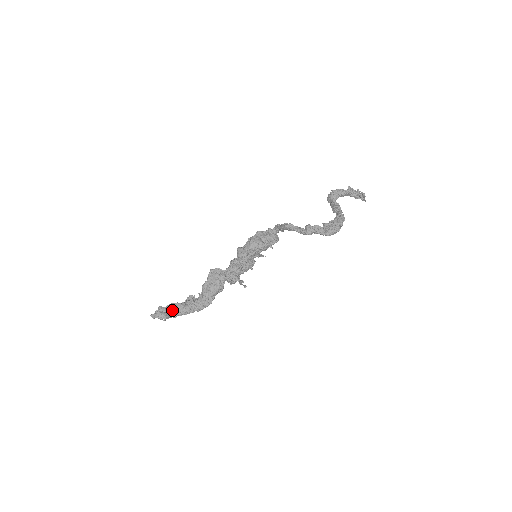
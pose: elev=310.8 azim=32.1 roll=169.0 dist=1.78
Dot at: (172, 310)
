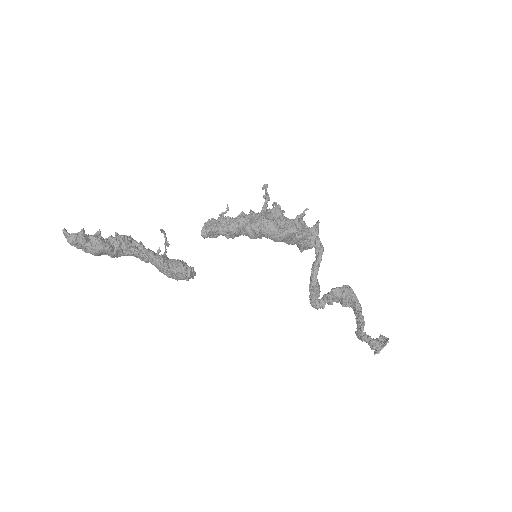
Dot at: occluded
